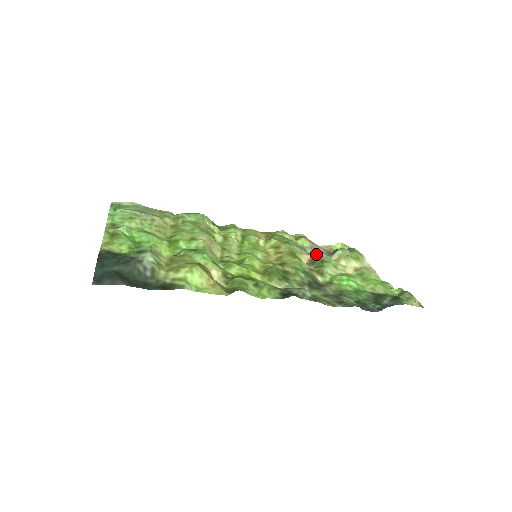
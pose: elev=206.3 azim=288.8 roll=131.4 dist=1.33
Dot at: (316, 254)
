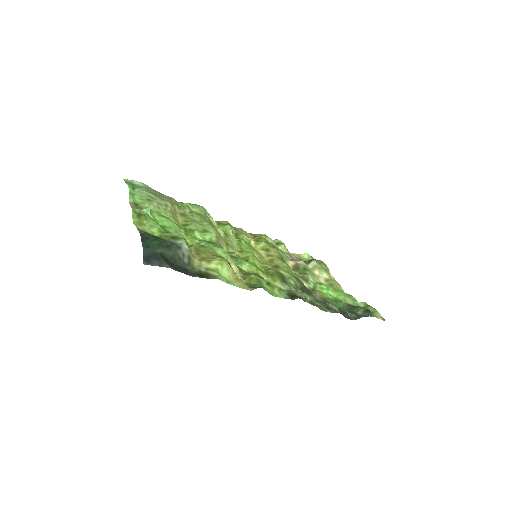
Dot at: (299, 262)
